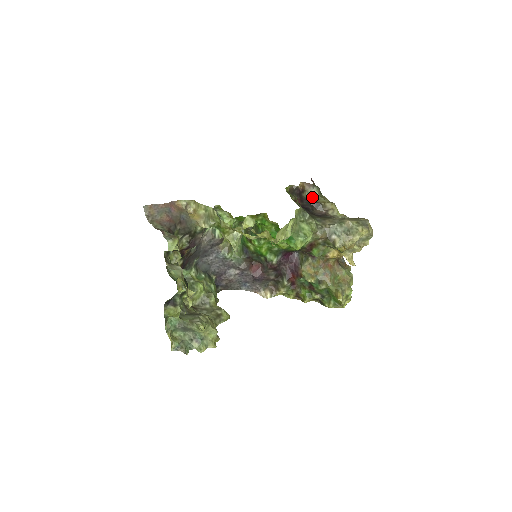
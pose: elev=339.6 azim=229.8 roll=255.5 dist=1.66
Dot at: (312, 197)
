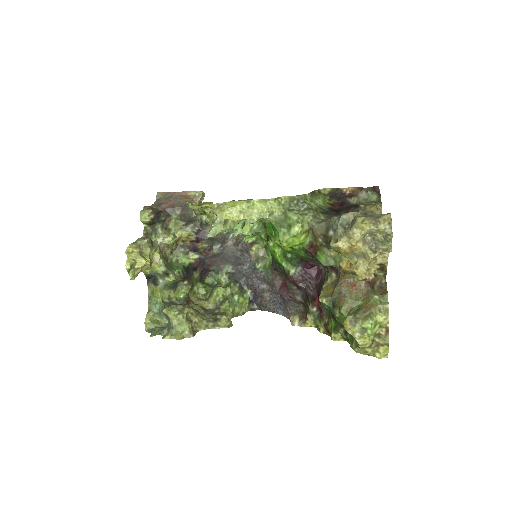
Dot at: occluded
